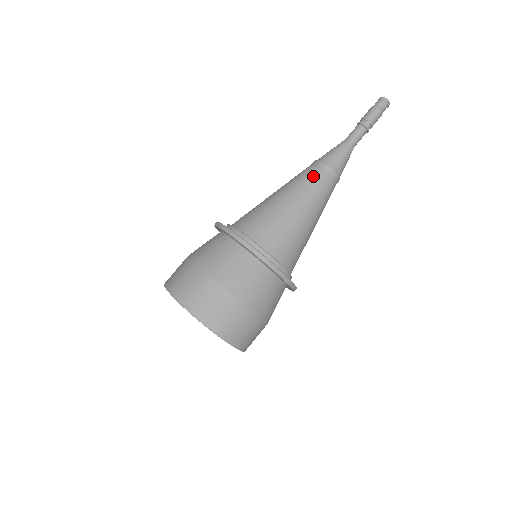
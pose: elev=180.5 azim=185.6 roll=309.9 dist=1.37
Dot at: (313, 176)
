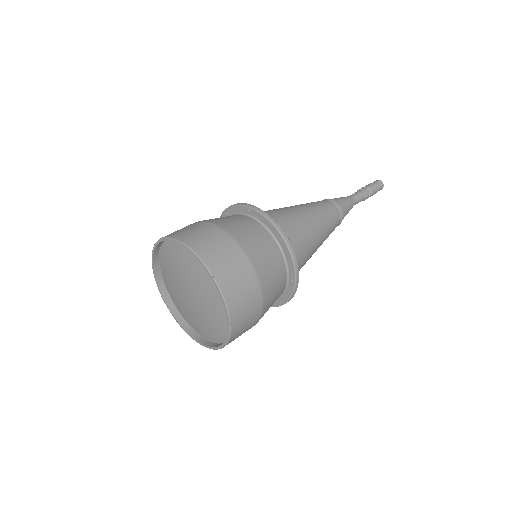
Dot at: (325, 205)
